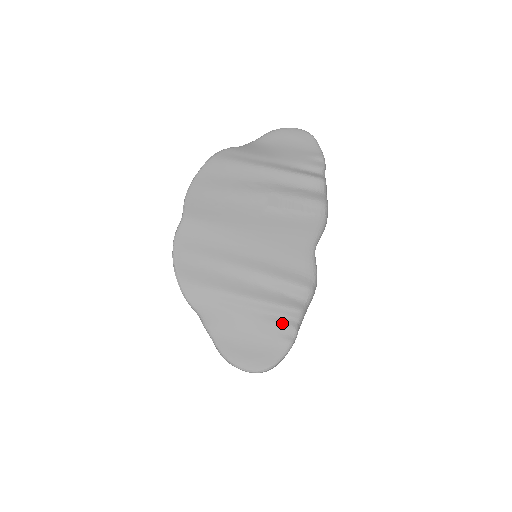
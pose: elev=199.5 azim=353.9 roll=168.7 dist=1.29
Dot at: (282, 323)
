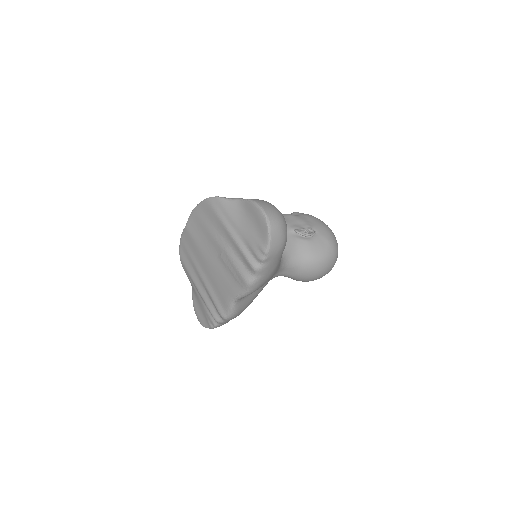
Dot at: (210, 316)
